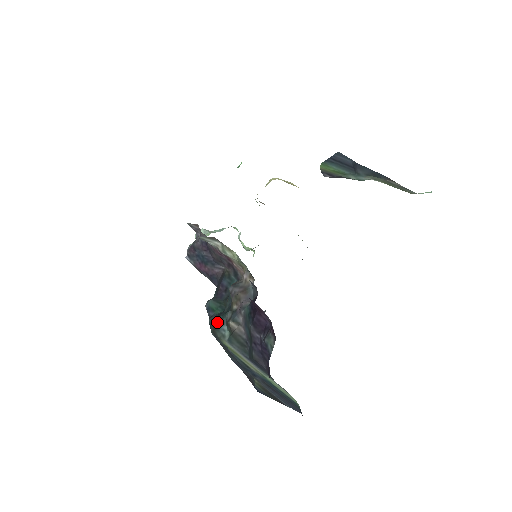
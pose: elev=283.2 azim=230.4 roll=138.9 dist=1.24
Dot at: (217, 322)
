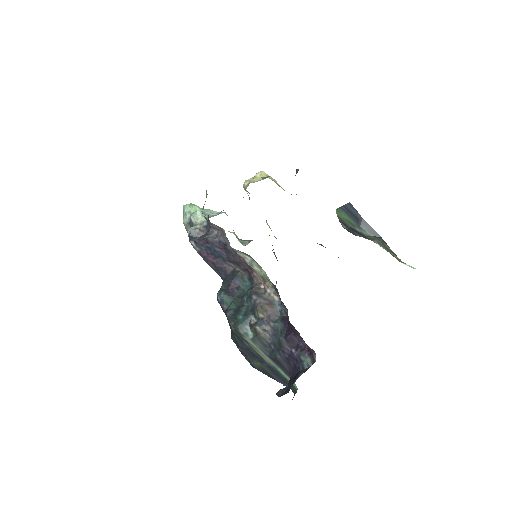
Dot at: (239, 320)
